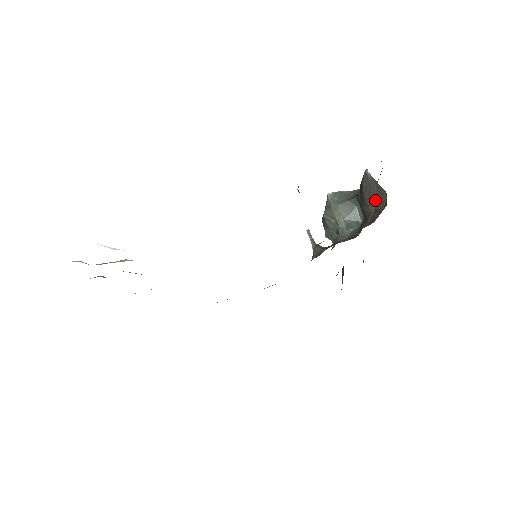
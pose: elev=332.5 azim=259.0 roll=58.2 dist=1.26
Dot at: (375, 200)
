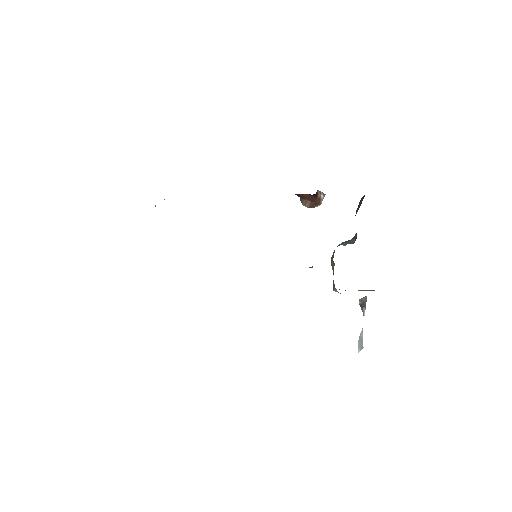
Dot at: occluded
